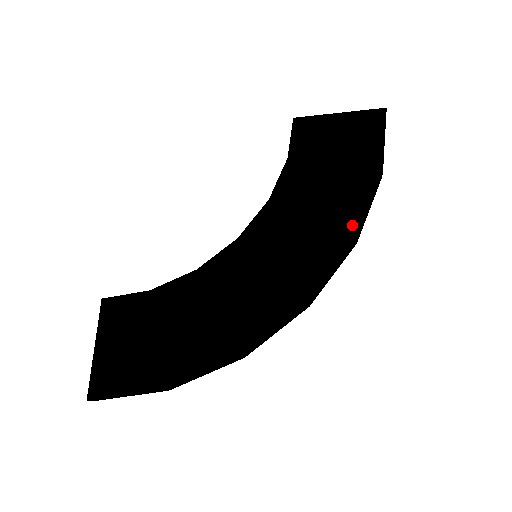
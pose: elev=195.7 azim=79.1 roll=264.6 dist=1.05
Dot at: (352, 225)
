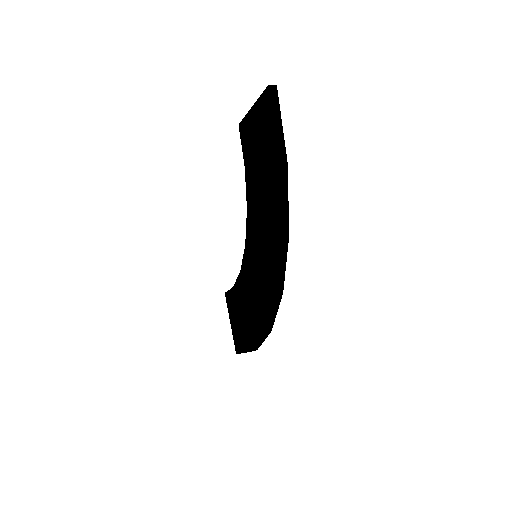
Dot at: (277, 223)
